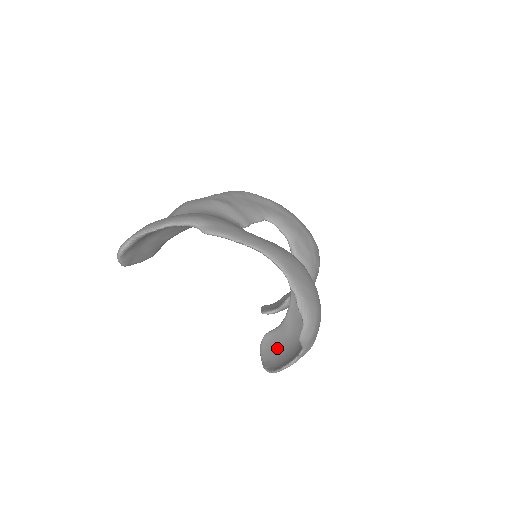
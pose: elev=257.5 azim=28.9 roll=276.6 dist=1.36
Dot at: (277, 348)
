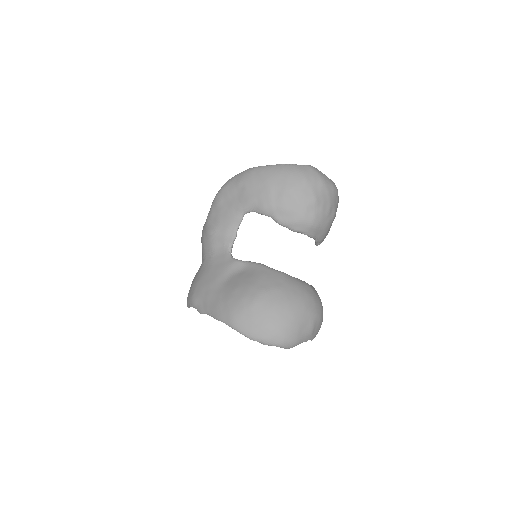
Dot at: occluded
